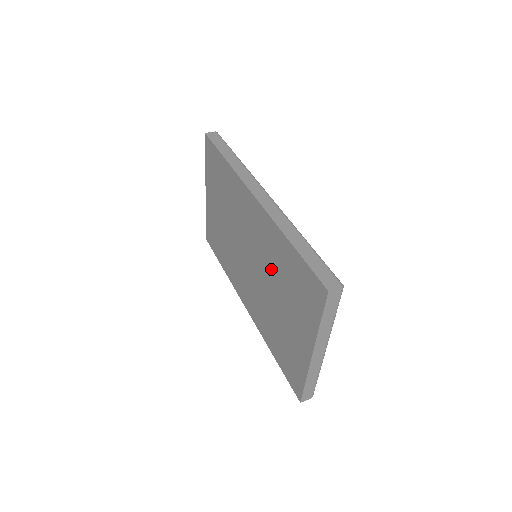
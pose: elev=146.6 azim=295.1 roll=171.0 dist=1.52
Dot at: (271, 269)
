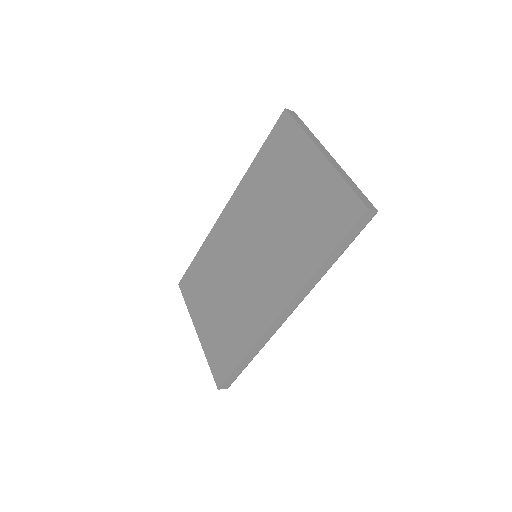
Dot at: (263, 205)
